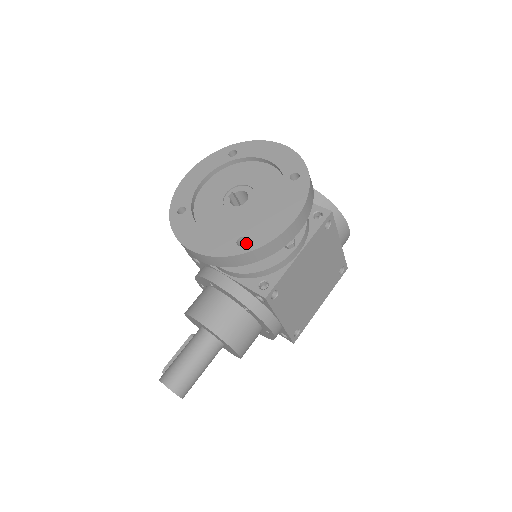
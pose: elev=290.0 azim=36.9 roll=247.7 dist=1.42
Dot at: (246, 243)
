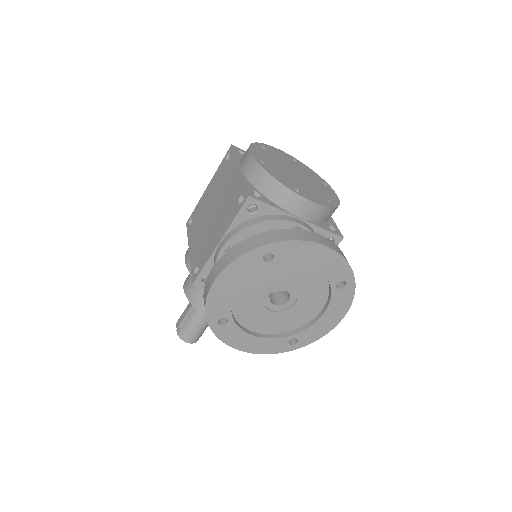
Dot at: (298, 343)
